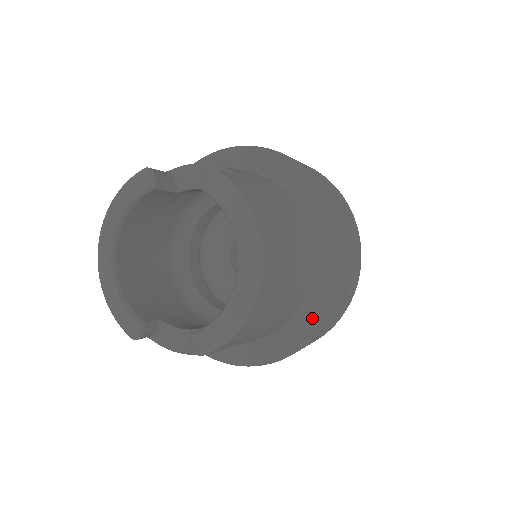
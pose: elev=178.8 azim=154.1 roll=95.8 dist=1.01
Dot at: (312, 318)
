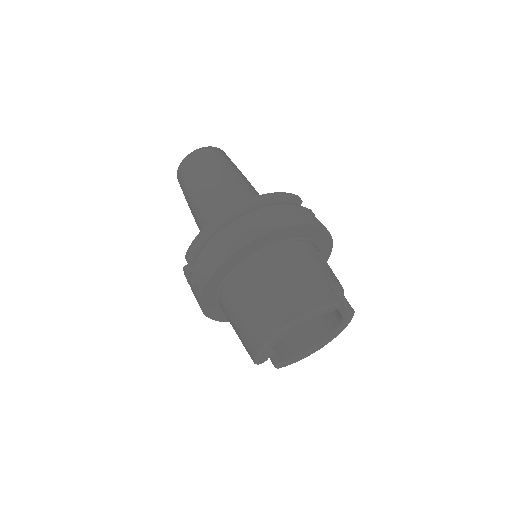
Dot at: occluded
